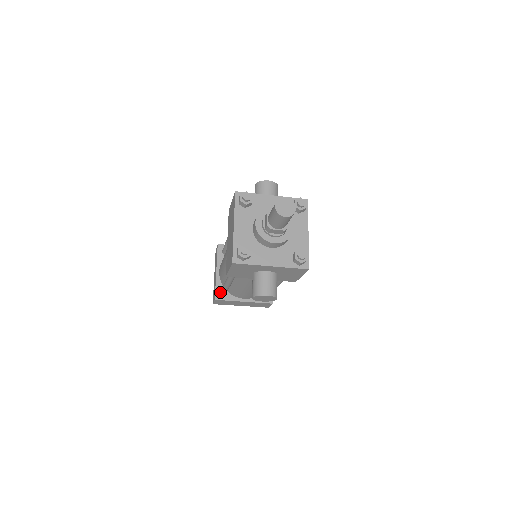
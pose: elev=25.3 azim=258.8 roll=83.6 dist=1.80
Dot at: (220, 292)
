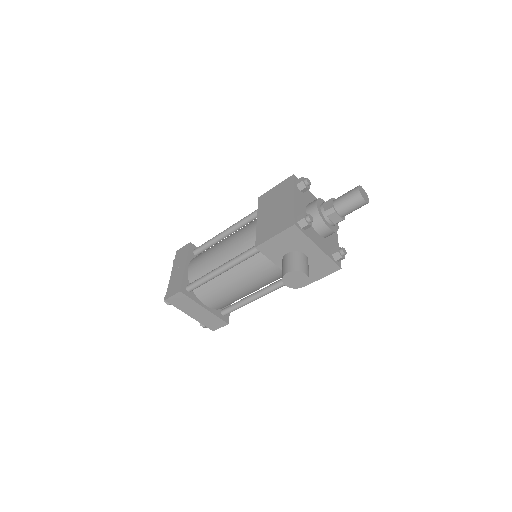
Dot at: (188, 286)
